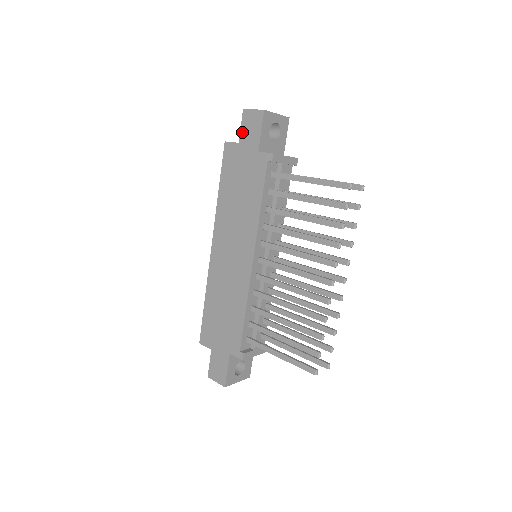
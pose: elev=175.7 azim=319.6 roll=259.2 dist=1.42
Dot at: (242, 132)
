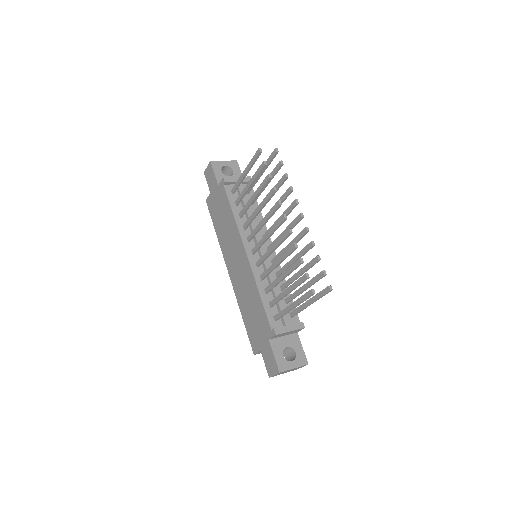
Dot at: (209, 185)
